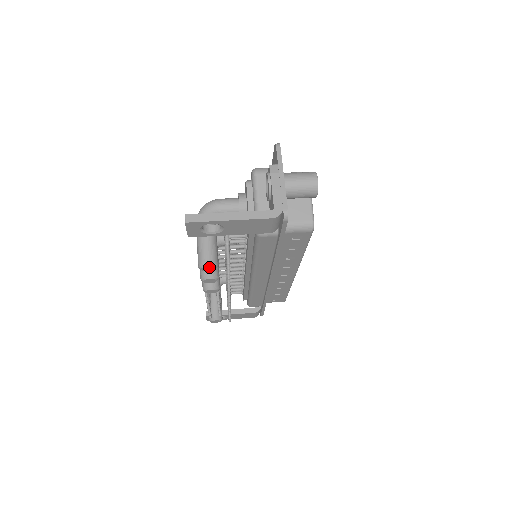
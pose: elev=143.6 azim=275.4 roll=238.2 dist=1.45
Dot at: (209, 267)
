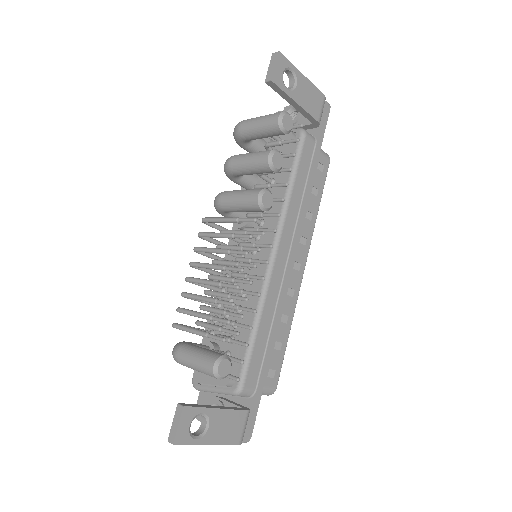
Dot at: (289, 118)
